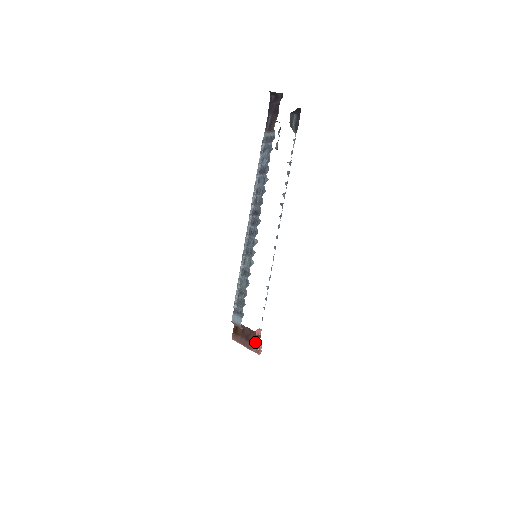
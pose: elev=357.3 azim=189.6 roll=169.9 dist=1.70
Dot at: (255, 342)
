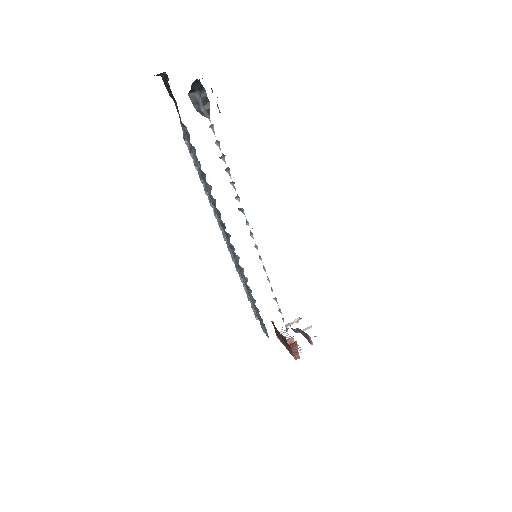
Dot at: (292, 350)
